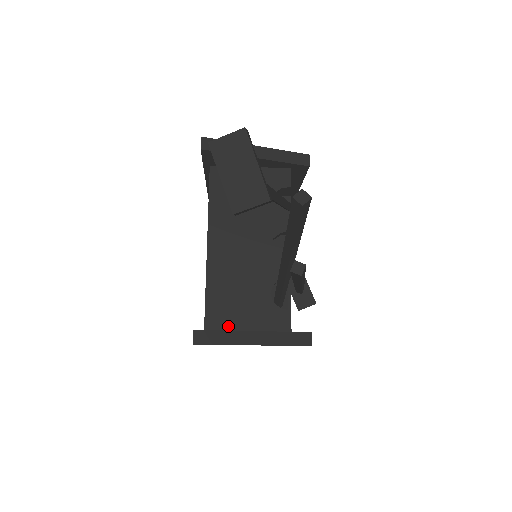
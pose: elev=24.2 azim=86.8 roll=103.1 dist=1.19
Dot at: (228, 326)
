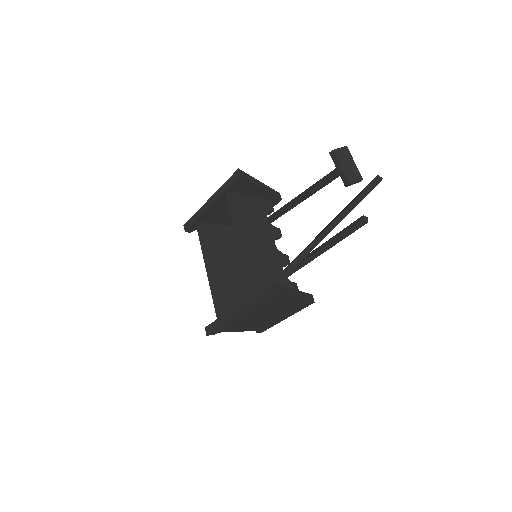
Dot at: occluded
